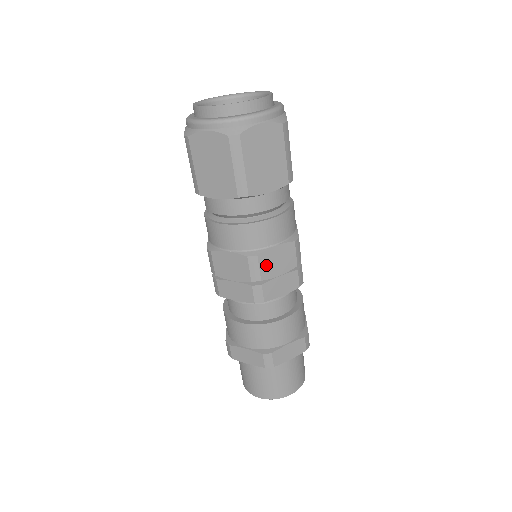
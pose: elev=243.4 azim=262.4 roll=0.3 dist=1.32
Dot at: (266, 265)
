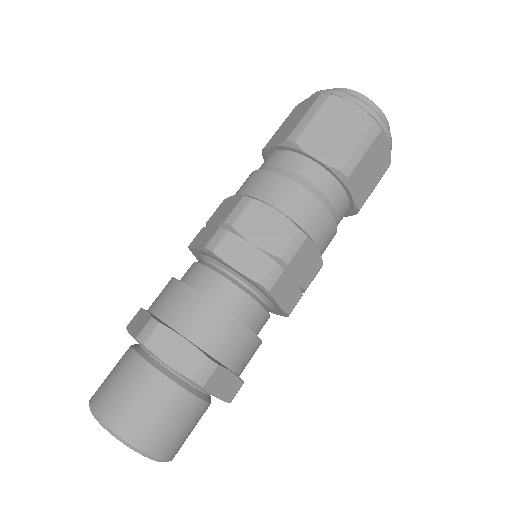
Dot at: (301, 255)
